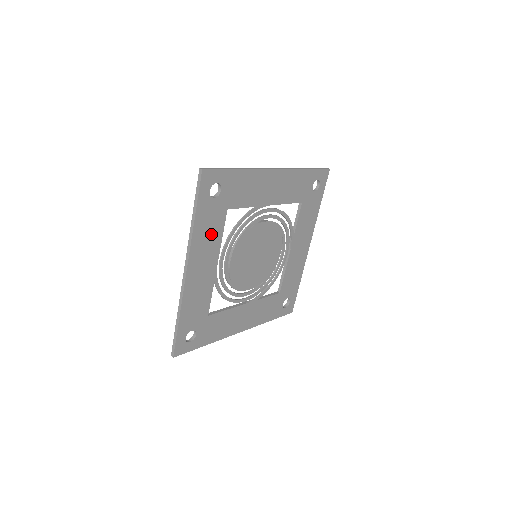
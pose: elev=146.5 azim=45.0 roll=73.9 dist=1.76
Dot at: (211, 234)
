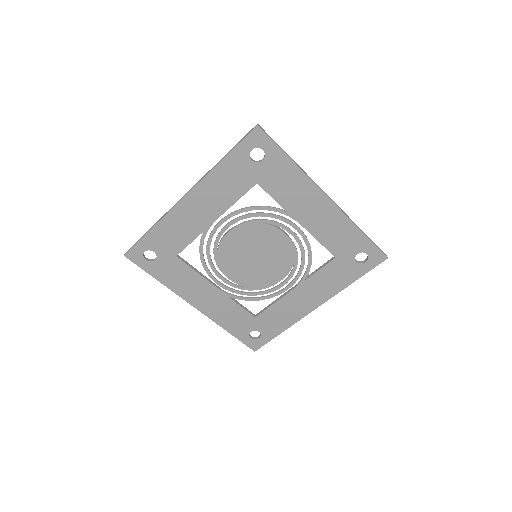
Dot at: (228, 188)
